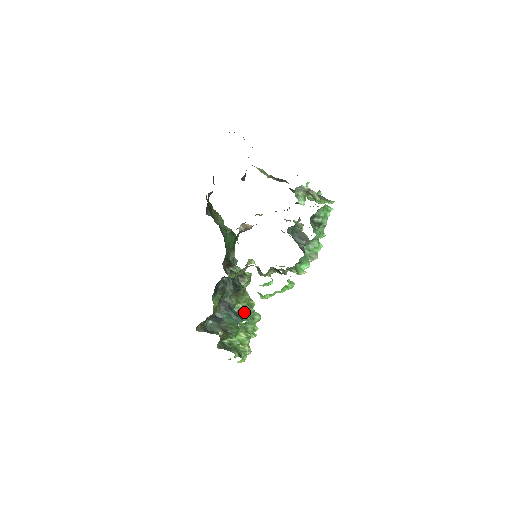
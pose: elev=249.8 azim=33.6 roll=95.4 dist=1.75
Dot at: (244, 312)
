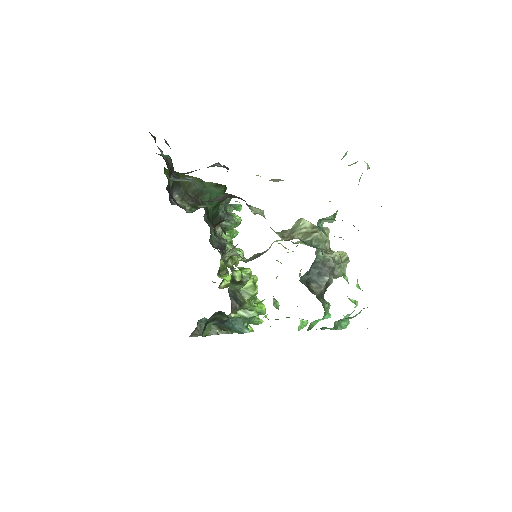
Dot at: (244, 319)
